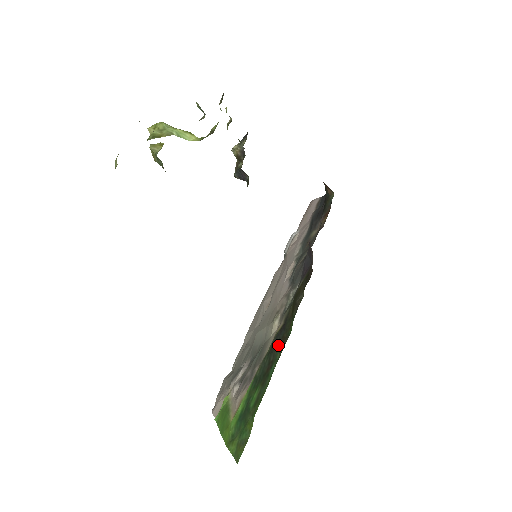
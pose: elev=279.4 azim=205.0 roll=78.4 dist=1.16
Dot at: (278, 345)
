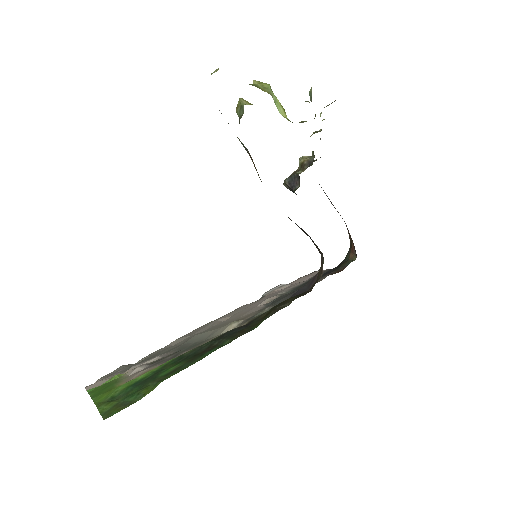
Dot at: (232, 335)
